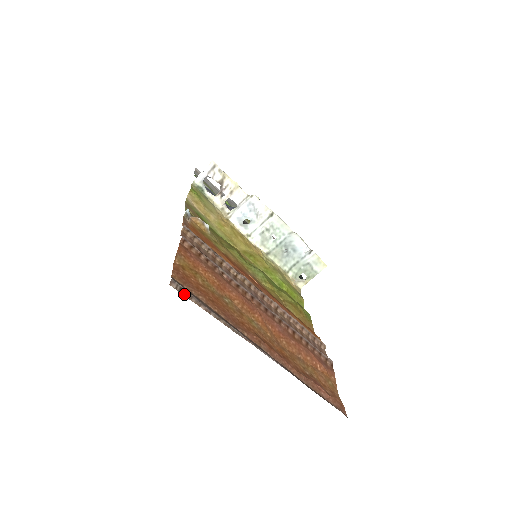
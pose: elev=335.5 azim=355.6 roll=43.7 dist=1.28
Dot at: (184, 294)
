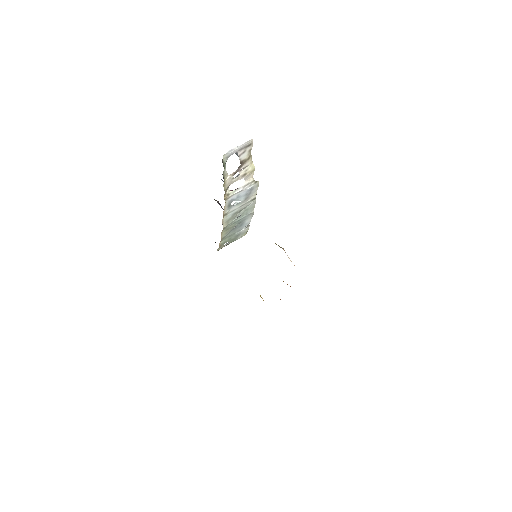
Dot at: occluded
